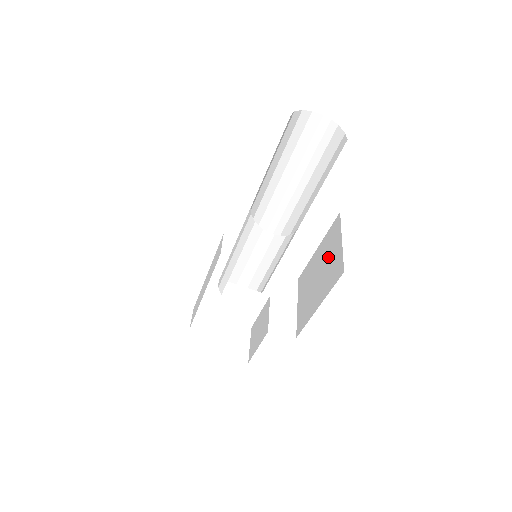
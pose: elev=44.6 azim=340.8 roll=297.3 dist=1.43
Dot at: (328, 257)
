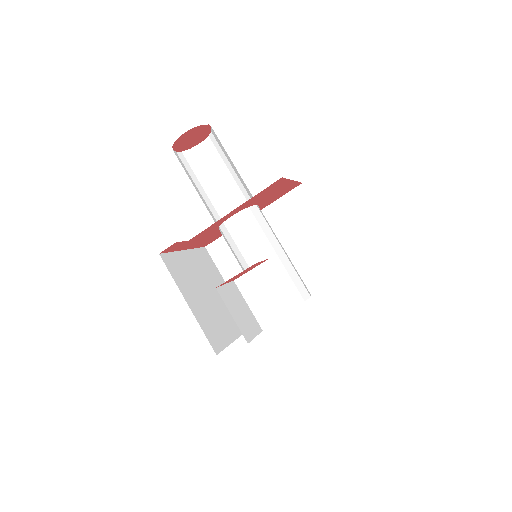
Dot at: occluded
